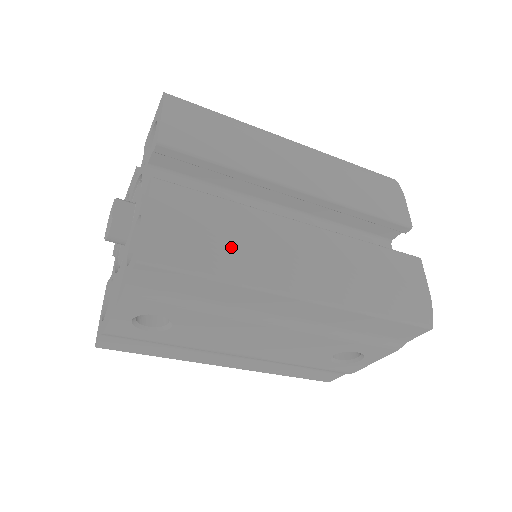
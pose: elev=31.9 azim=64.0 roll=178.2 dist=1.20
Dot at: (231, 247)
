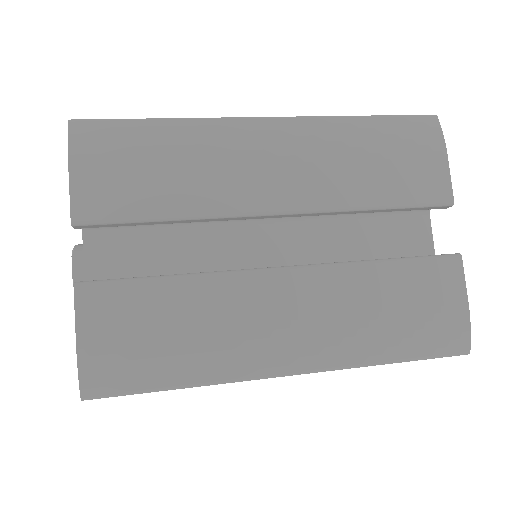
Dot at: (187, 346)
